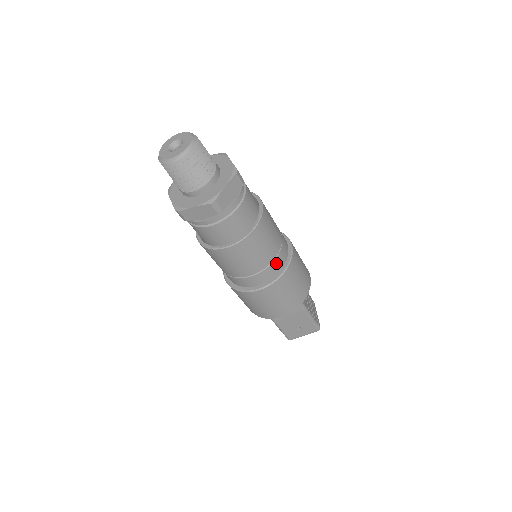
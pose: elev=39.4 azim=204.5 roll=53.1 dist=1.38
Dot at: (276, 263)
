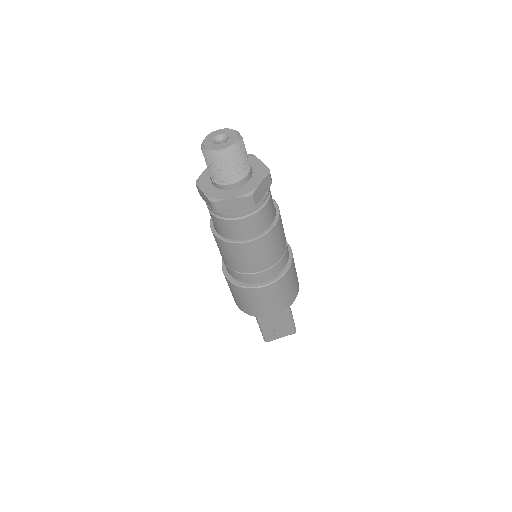
Dot at: (282, 262)
